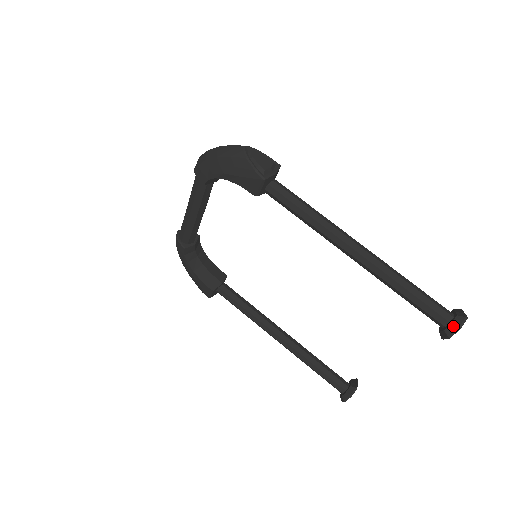
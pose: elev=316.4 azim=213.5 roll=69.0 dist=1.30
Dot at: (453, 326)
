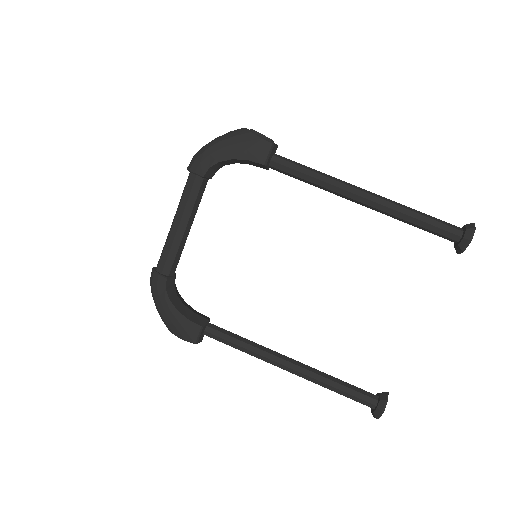
Dot at: (469, 230)
